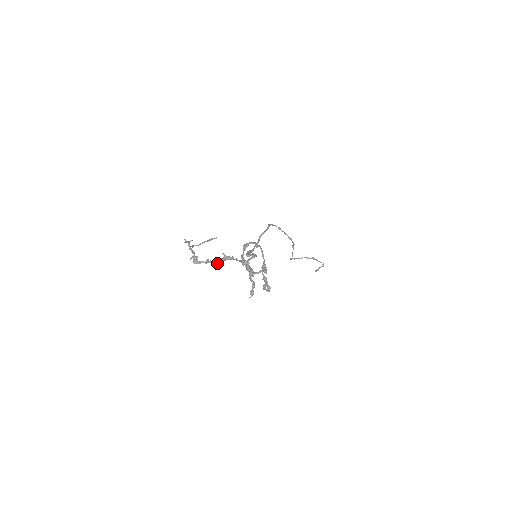
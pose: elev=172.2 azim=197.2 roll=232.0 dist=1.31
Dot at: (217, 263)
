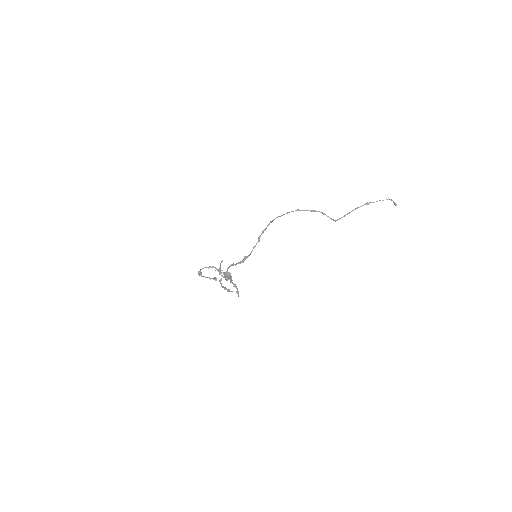
Dot at: occluded
